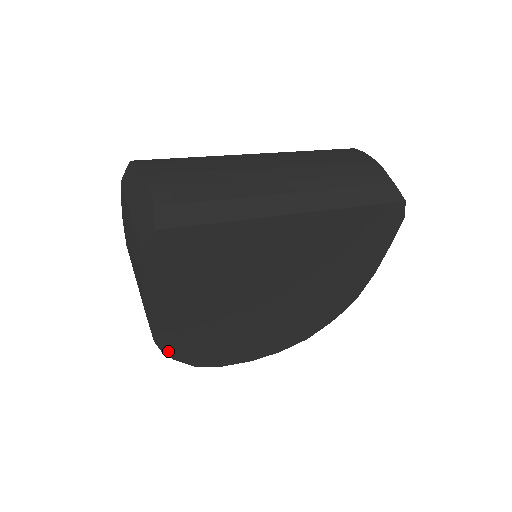
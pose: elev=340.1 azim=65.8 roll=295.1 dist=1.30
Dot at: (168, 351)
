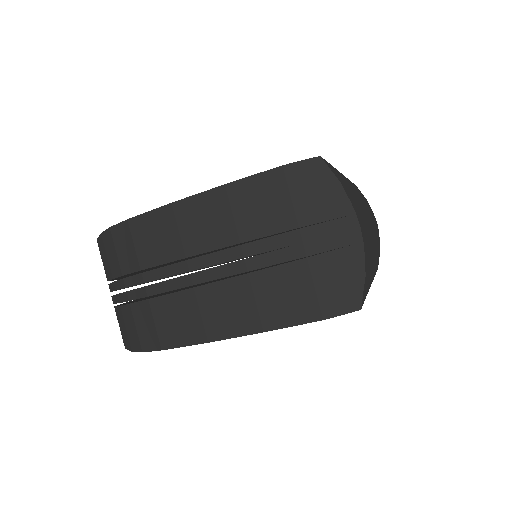
Dot at: occluded
